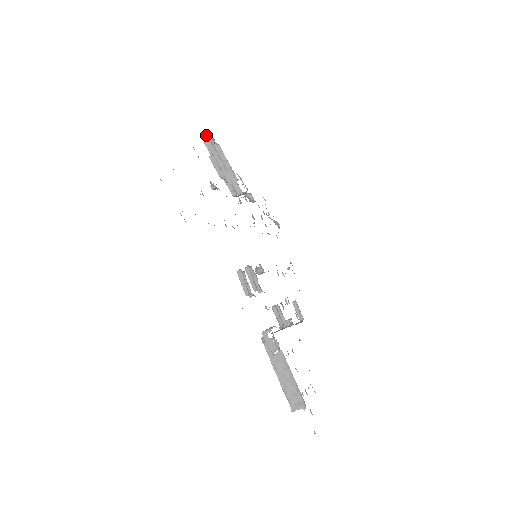
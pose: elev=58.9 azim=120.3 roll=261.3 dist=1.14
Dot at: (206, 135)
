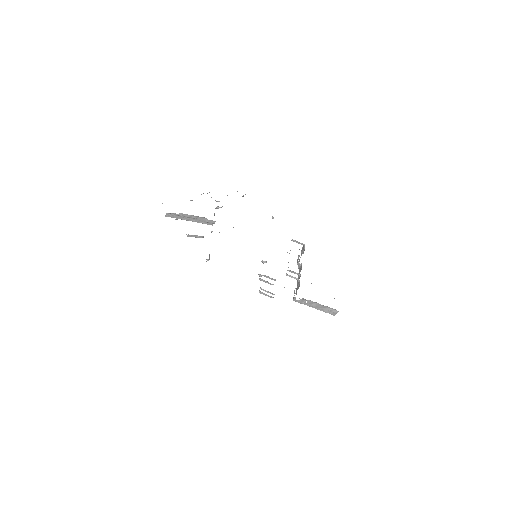
Dot at: (168, 214)
